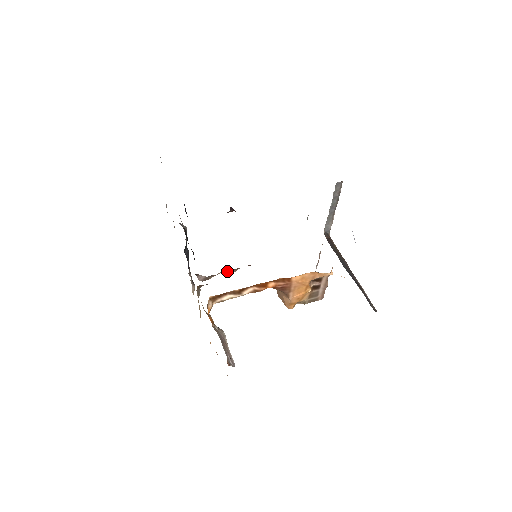
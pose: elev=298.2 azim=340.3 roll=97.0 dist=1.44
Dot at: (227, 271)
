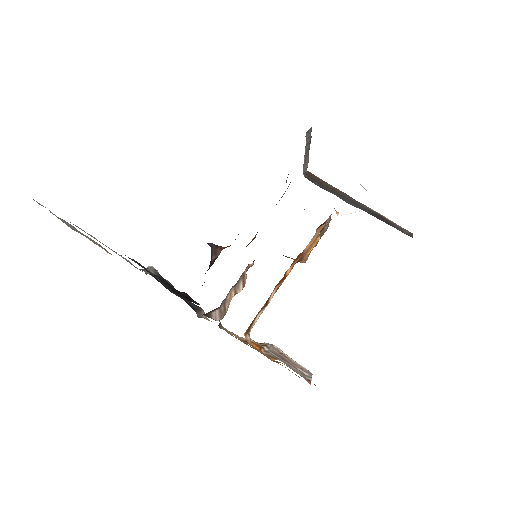
Dot at: (235, 288)
